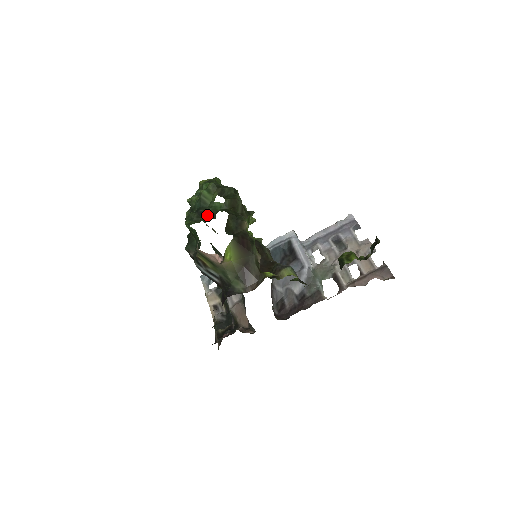
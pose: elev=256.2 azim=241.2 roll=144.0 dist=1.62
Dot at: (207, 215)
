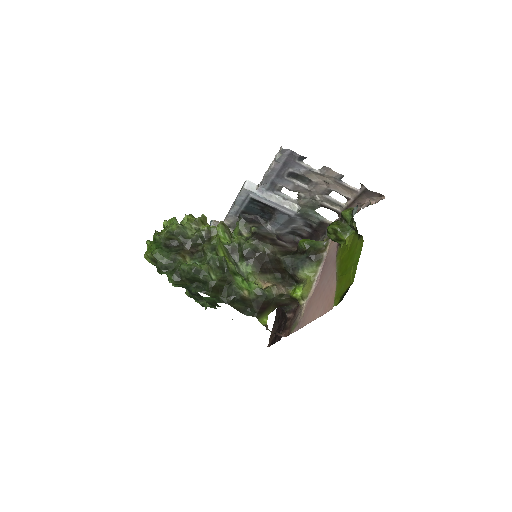
Dot at: (209, 304)
